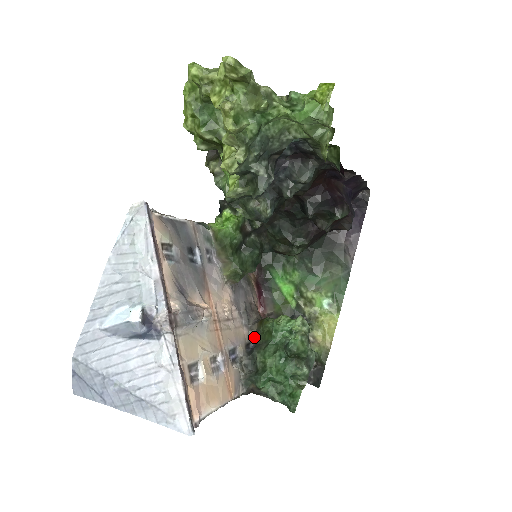
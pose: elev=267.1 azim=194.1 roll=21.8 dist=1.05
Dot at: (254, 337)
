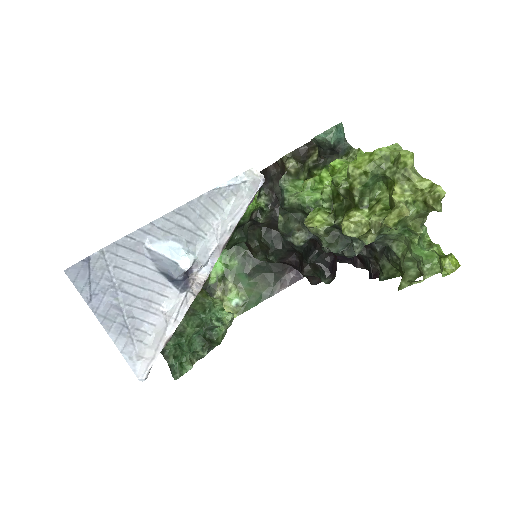
Dot at: occluded
